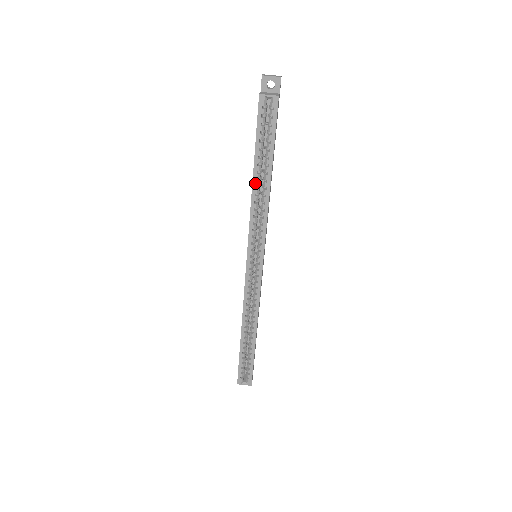
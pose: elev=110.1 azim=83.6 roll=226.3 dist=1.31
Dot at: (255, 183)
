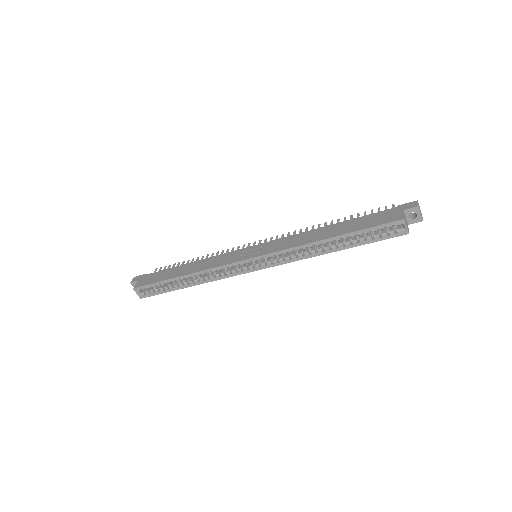
Dot at: (324, 242)
